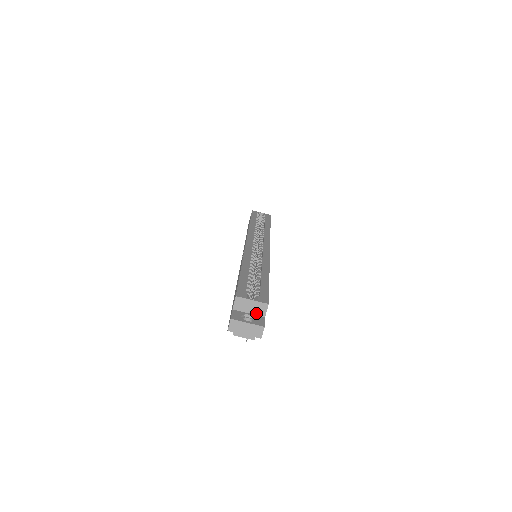
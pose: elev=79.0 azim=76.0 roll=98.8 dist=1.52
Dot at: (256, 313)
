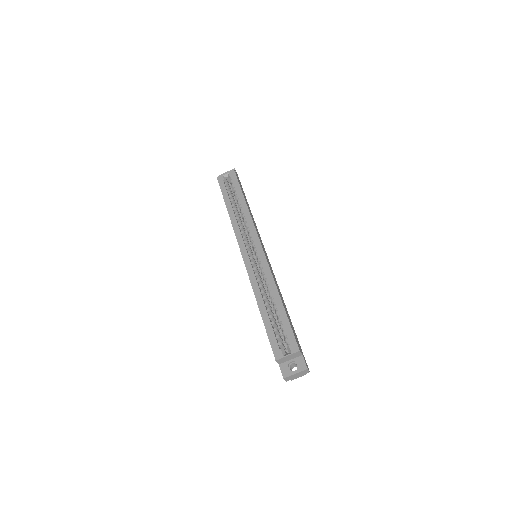
Dot at: (295, 357)
